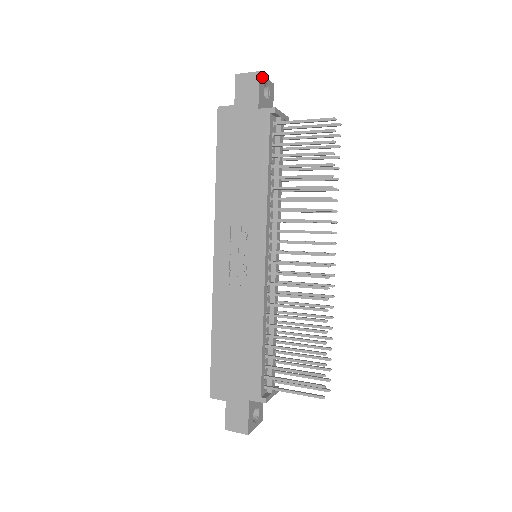
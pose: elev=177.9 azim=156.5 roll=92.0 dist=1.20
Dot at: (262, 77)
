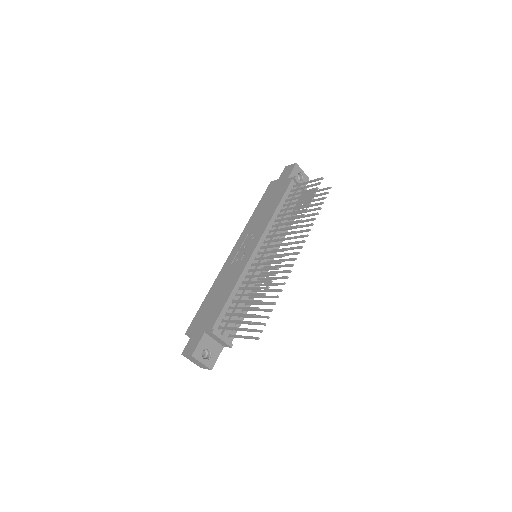
Dot at: (298, 167)
